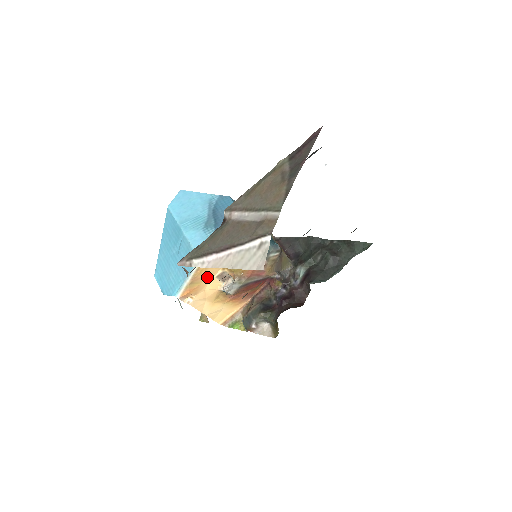
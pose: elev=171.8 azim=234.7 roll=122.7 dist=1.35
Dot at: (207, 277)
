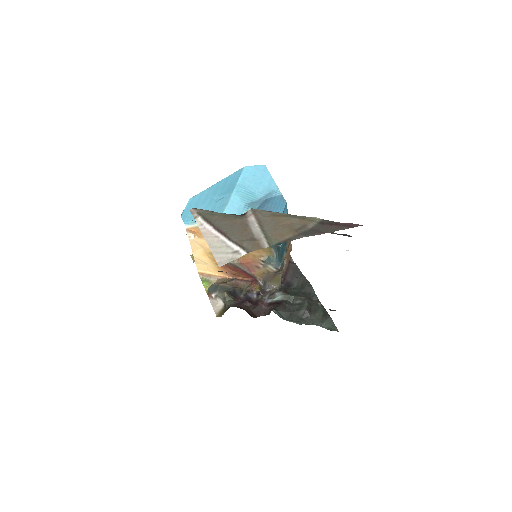
Dot at: occluded
